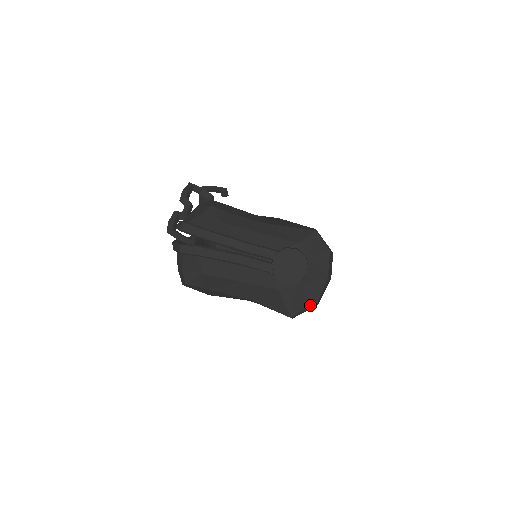
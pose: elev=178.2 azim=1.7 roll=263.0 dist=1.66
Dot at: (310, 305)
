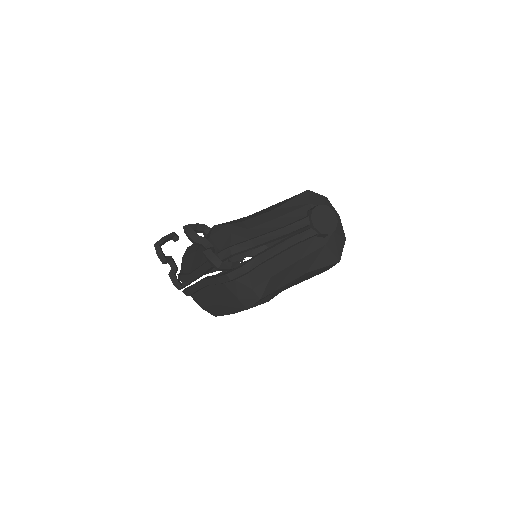
Dot at: (344, 243)
